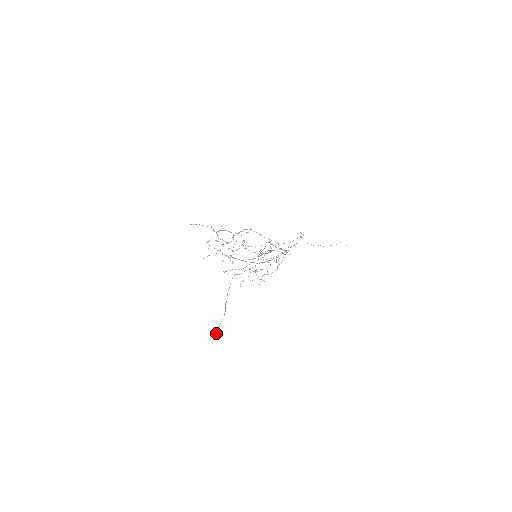
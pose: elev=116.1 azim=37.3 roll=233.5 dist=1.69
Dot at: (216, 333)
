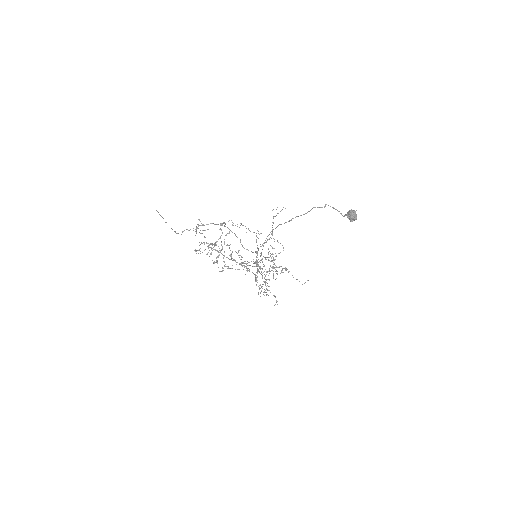
Dot at: (348, 212)
